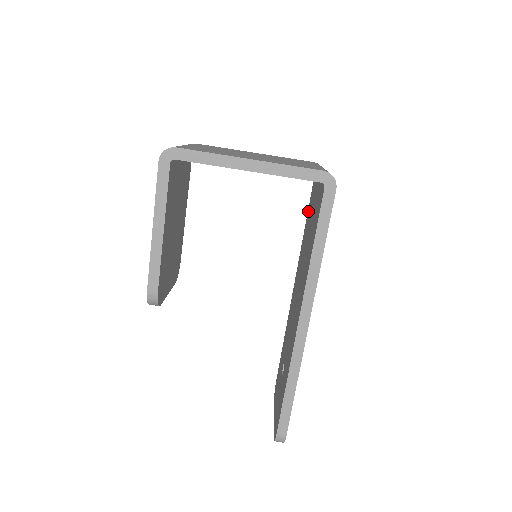
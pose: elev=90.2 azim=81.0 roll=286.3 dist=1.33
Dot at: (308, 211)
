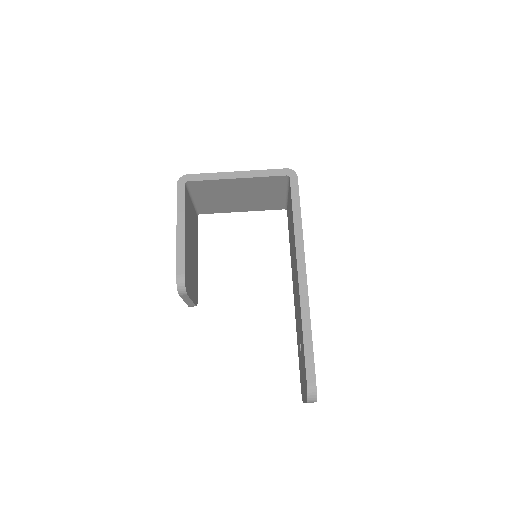
Dot at: occluded
